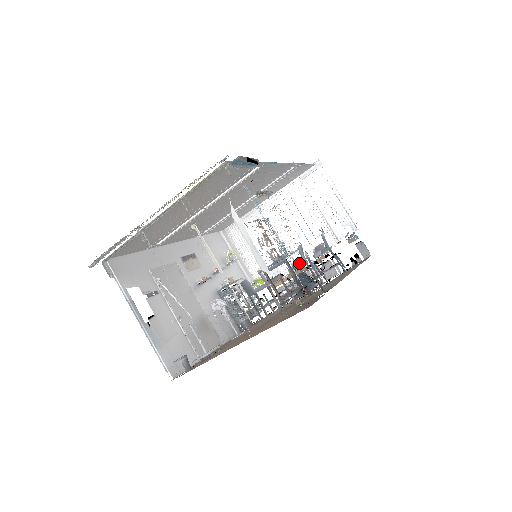
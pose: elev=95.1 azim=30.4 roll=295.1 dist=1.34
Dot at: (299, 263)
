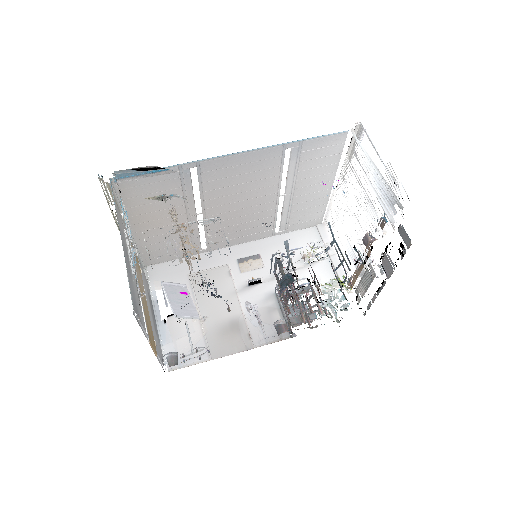
Dot at: (288, 262)
